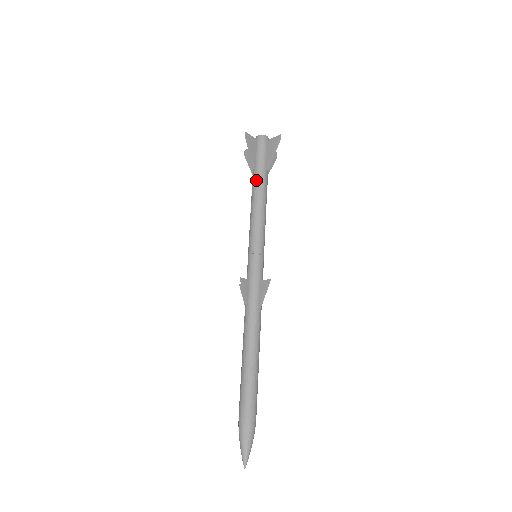
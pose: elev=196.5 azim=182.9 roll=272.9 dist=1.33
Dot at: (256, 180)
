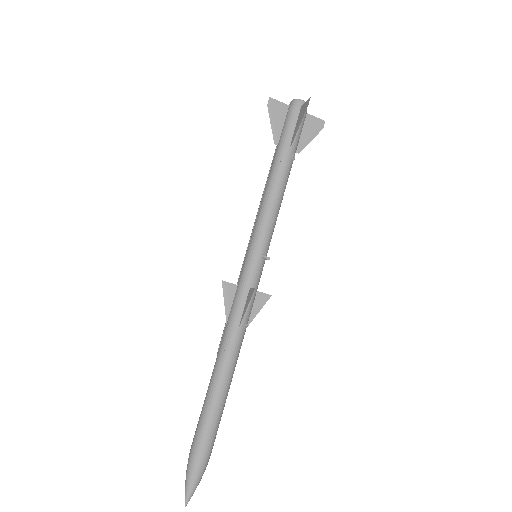
Dot at: (288, 162)
